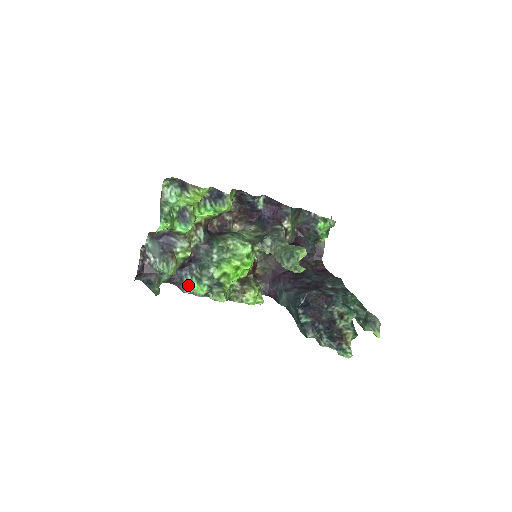
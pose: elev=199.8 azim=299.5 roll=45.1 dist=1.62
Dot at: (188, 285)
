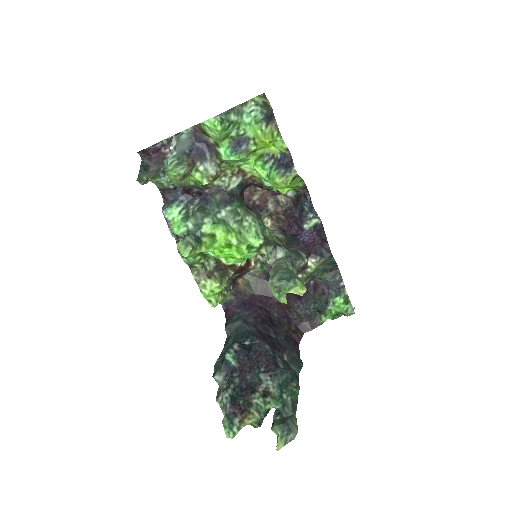
Dot at: (173, 210)
